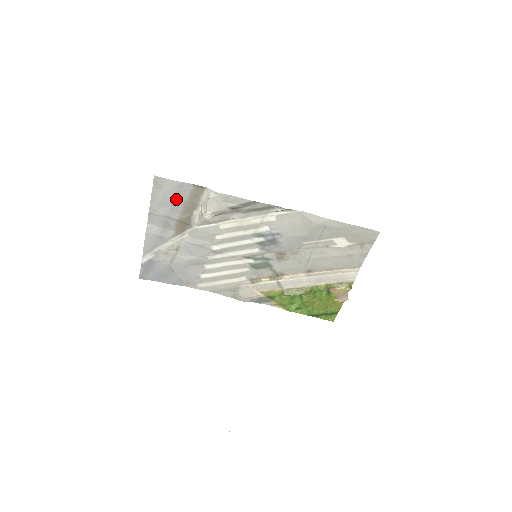
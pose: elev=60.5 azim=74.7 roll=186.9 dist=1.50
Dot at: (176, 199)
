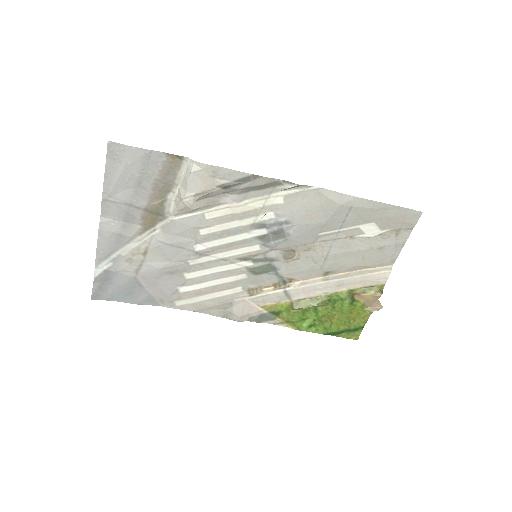
Dot at: (142, 177)
